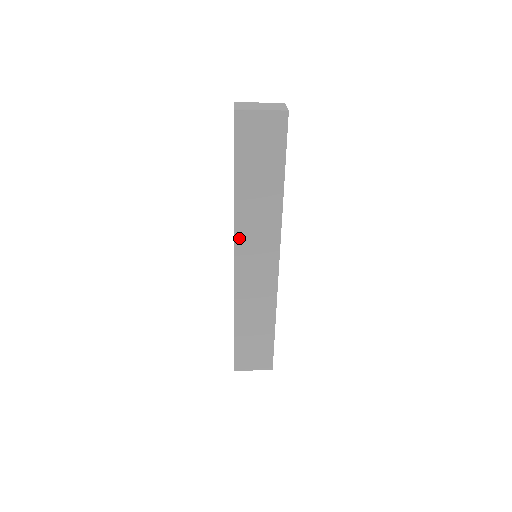
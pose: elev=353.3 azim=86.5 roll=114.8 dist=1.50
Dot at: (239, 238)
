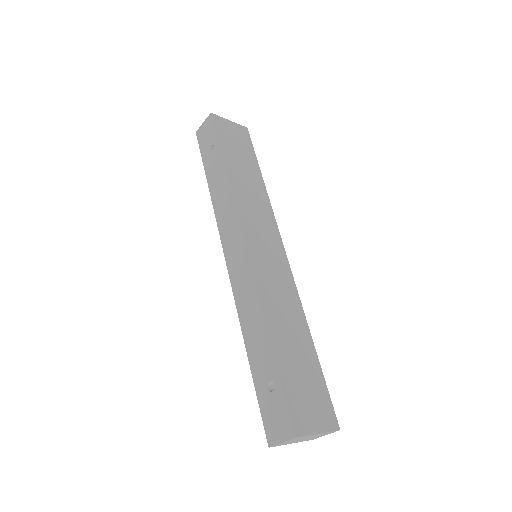
Dot at: (242, 216)
